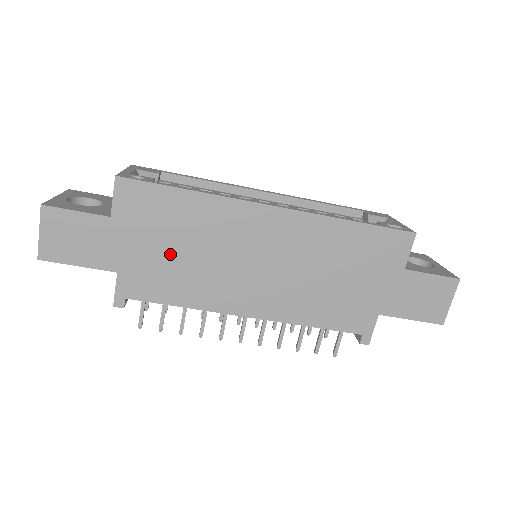
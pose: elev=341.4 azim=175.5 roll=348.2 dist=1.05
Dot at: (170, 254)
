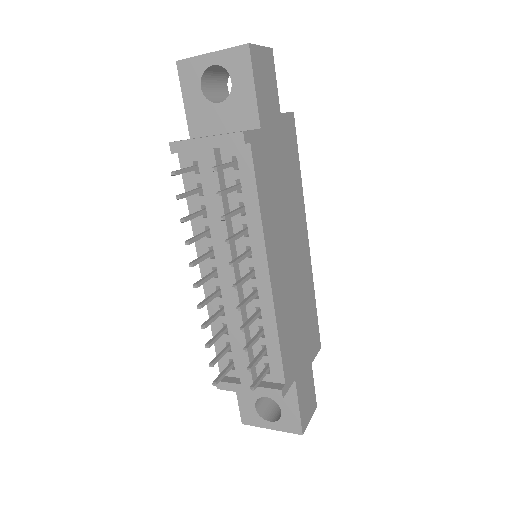
Dot at: (278, 174)
